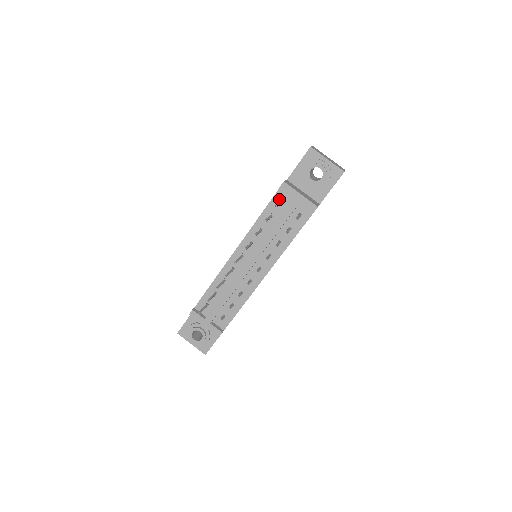
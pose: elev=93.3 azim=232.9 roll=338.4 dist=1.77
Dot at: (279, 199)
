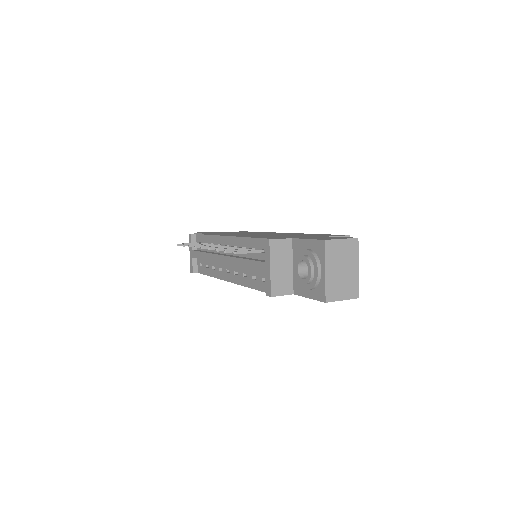
Dot at: occluded
